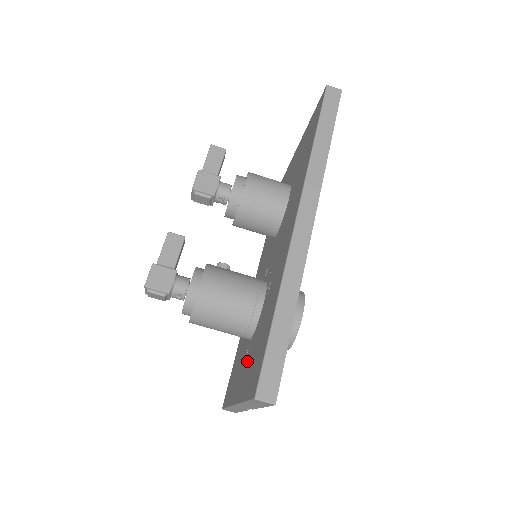
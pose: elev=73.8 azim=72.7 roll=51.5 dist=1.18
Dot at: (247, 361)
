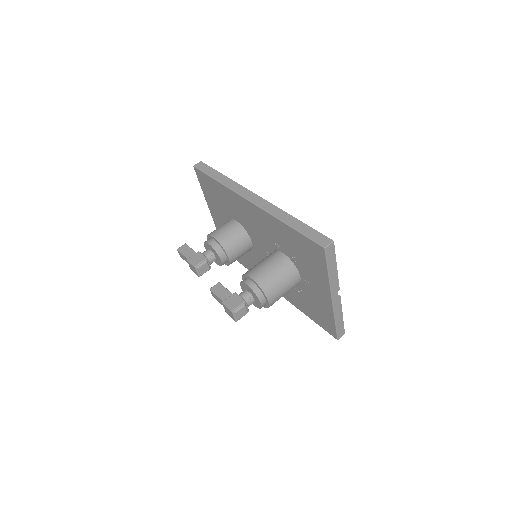
Dot at: (310, 278)
